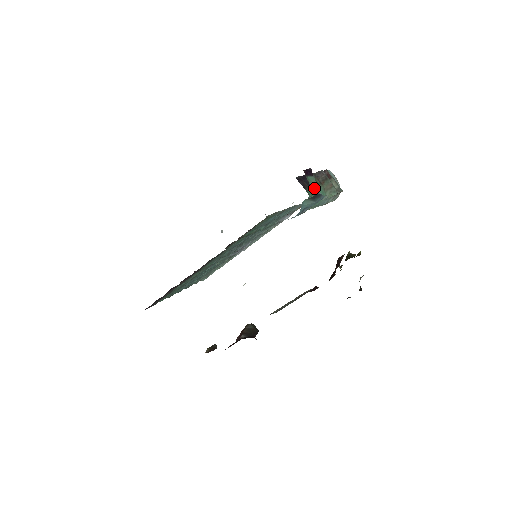
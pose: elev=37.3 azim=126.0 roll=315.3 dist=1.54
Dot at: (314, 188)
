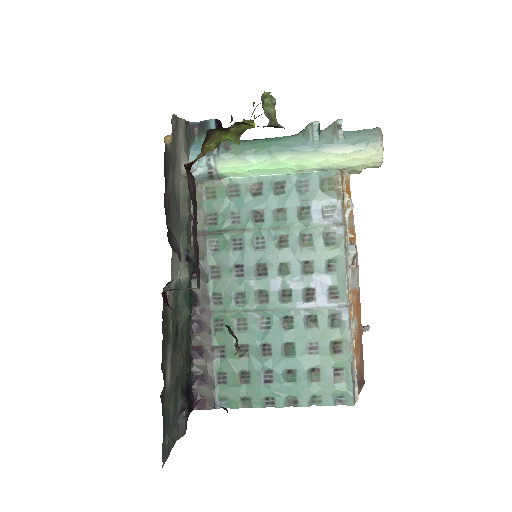
Dot at: occluded
